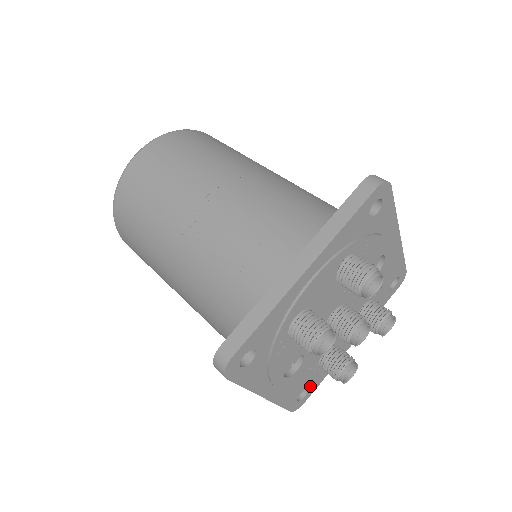
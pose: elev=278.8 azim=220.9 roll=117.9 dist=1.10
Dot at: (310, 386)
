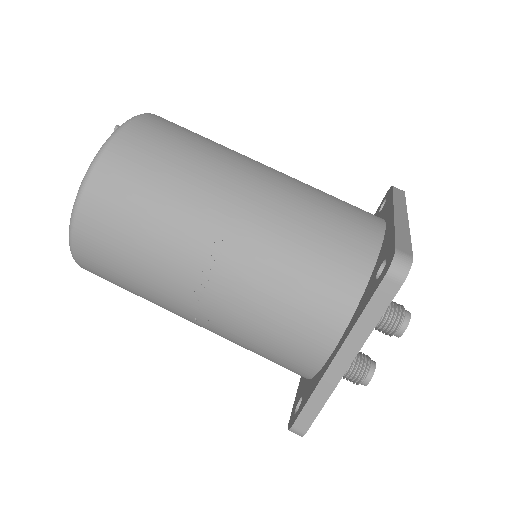
Dot at: occluded
